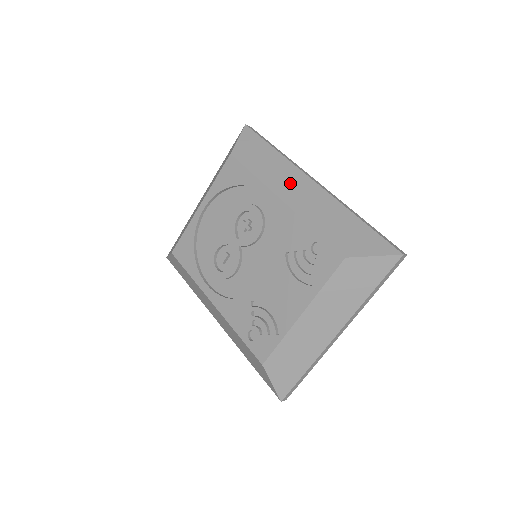
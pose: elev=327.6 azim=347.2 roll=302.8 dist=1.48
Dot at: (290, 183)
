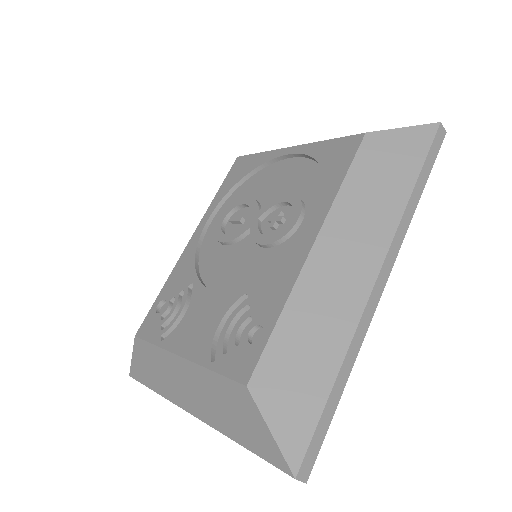
Dot at: (353, 242)
